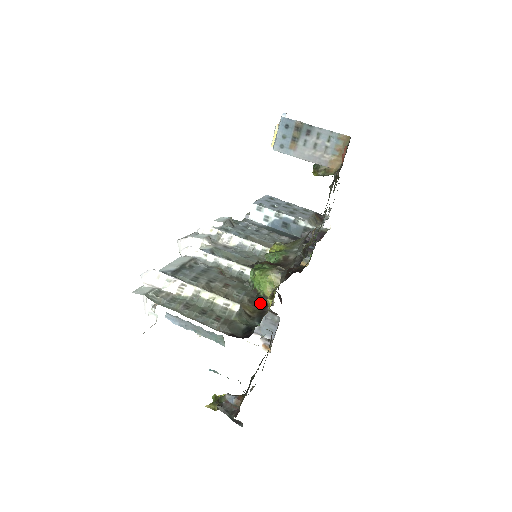
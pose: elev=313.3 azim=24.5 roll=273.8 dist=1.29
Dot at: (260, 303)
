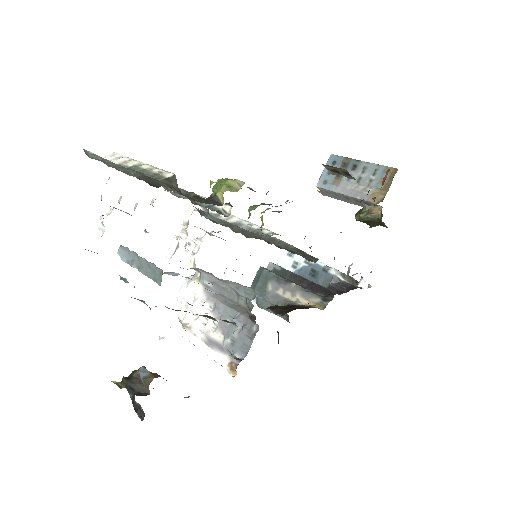
Dot at: (207, 202)
